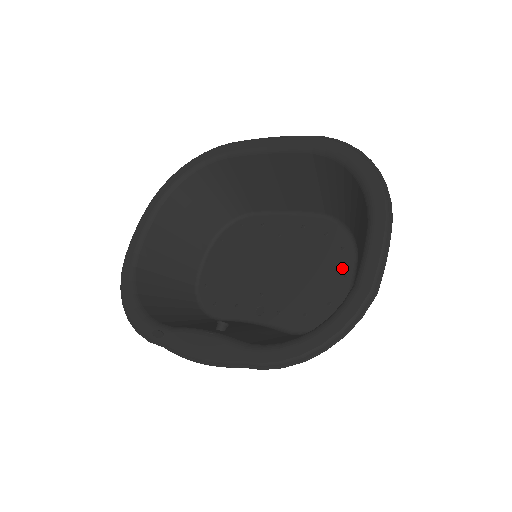
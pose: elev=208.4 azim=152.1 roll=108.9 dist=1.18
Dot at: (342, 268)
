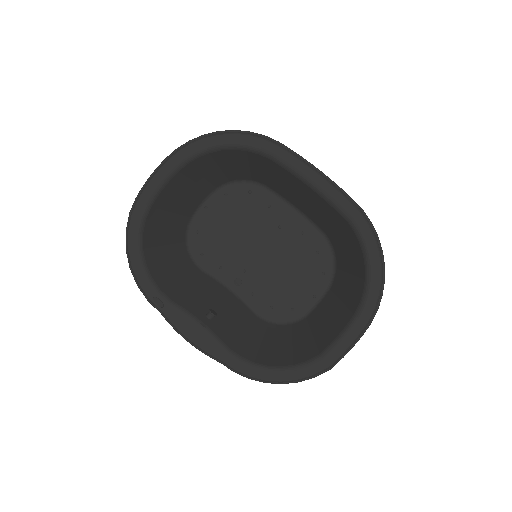
Dot at: (315, 287)
